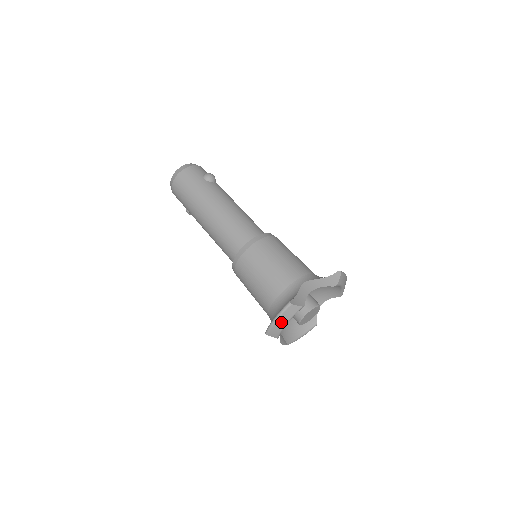
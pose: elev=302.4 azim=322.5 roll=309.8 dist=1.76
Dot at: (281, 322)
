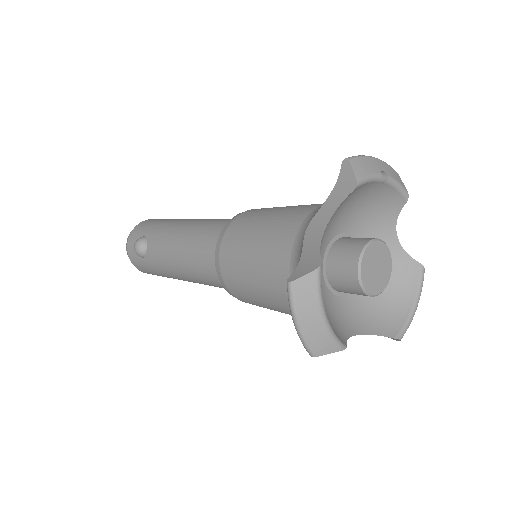
Dot at: (380, 166)
